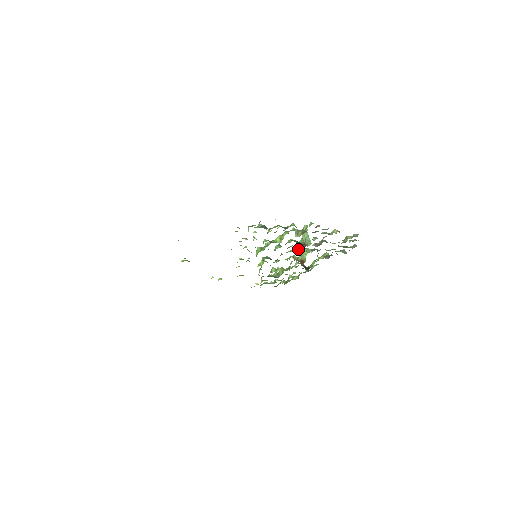
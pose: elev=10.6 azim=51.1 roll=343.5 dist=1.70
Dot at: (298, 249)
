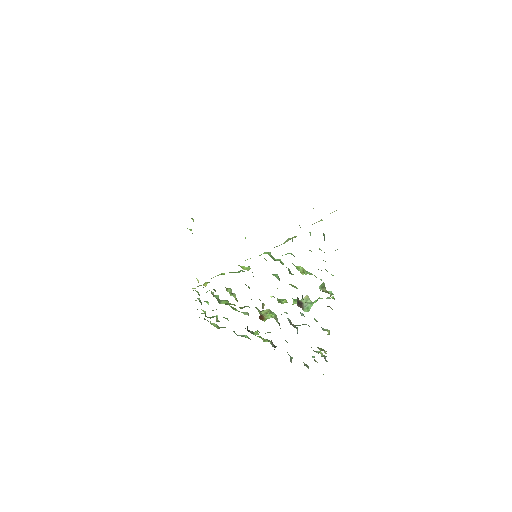
Dot at: (282, 302)
